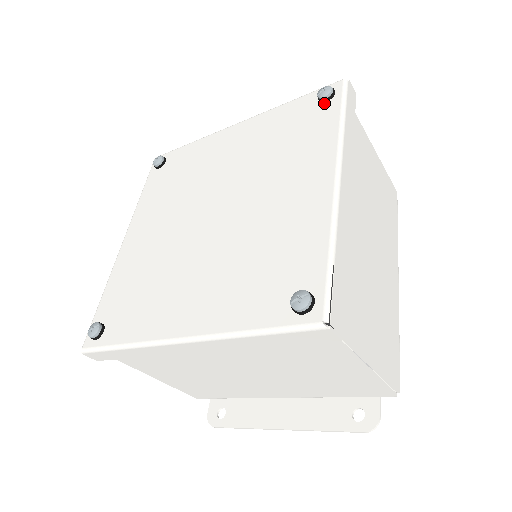
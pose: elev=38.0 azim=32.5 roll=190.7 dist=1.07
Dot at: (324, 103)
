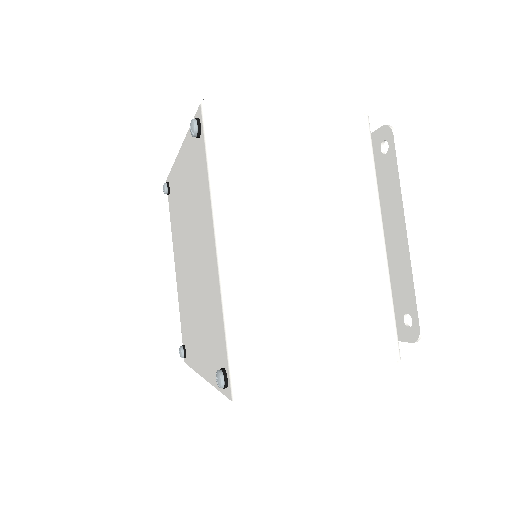
Dot at: occluded
